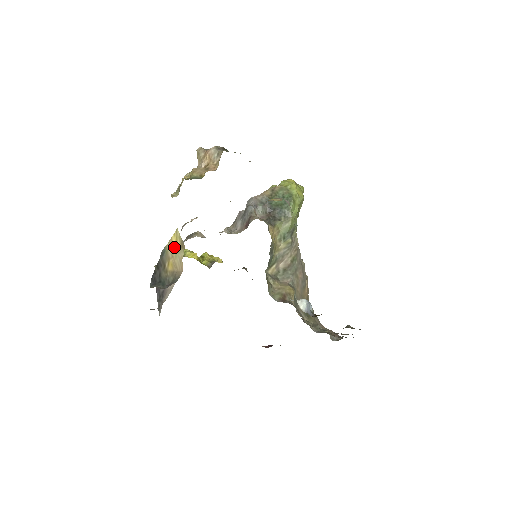
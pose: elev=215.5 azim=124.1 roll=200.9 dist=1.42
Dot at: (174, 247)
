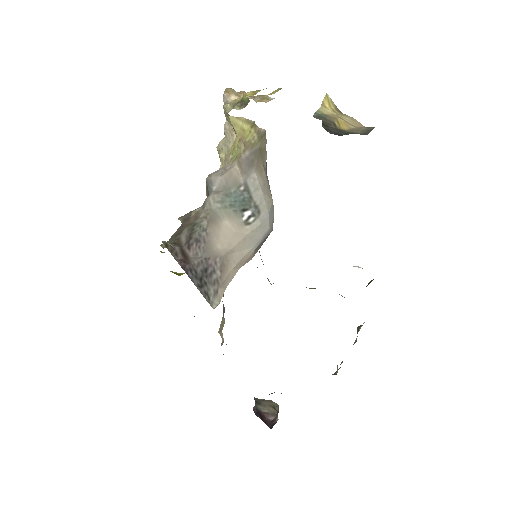
Dot at: (331, 110)
